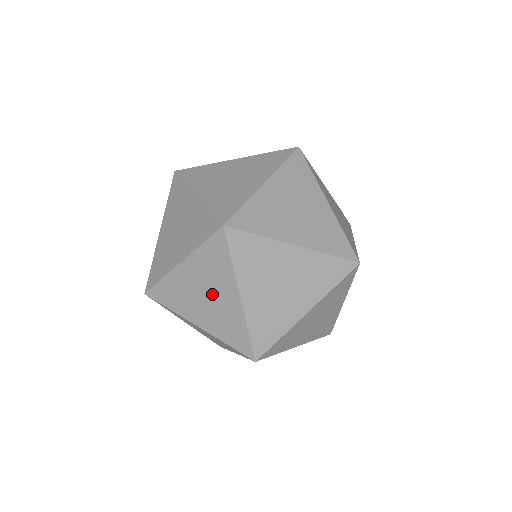
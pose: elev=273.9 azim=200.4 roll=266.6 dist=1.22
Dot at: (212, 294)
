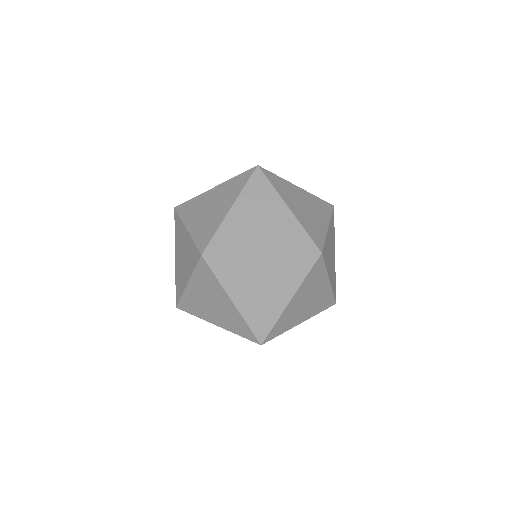
Dot at: (269, 288)
